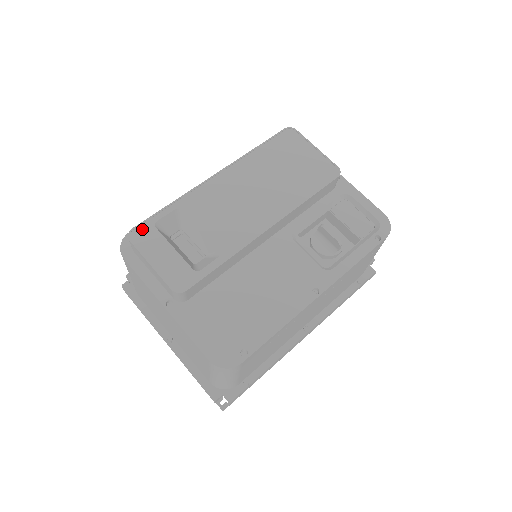
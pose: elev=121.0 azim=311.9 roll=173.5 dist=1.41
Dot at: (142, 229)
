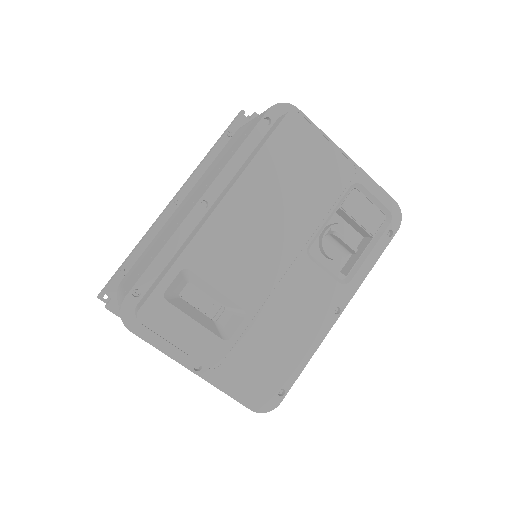
Dot at: (151, 307)
